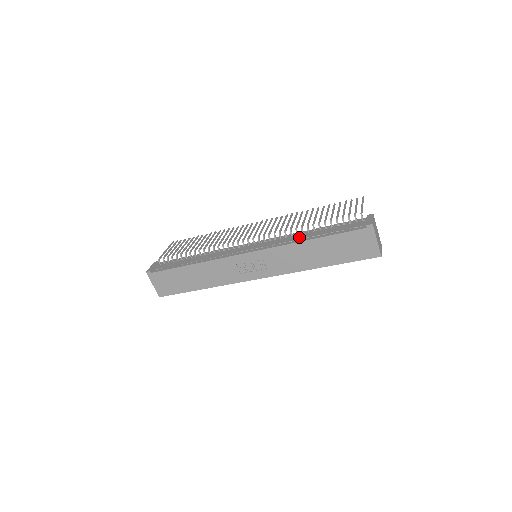
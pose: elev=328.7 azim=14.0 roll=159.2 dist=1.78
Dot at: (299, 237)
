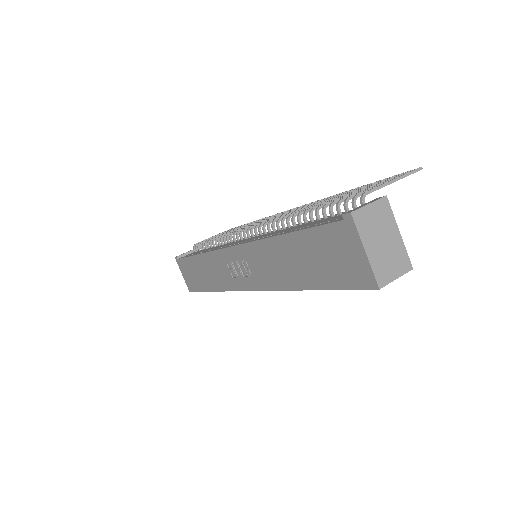
Dot at: occluded
